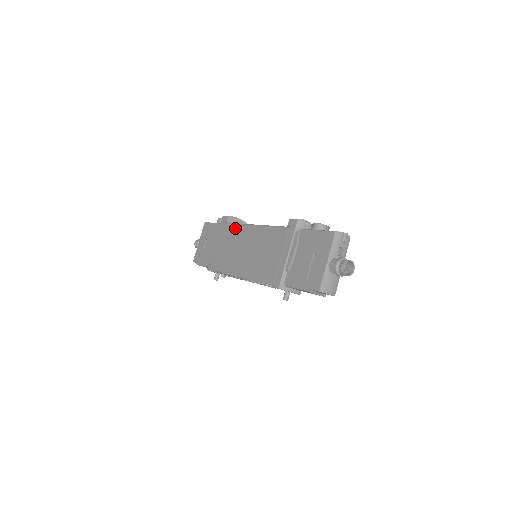
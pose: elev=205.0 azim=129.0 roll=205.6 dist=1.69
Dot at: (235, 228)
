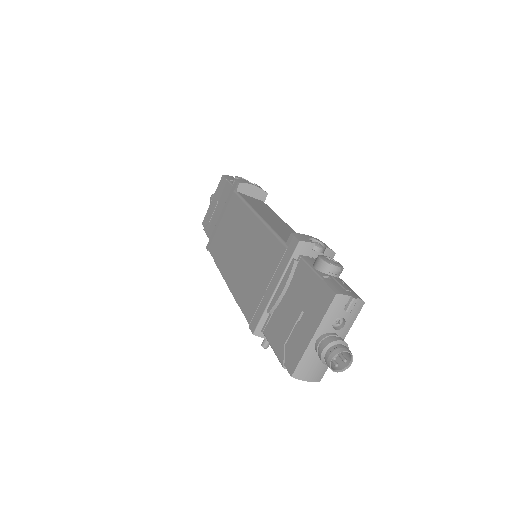
Dot at: (240, 206)
